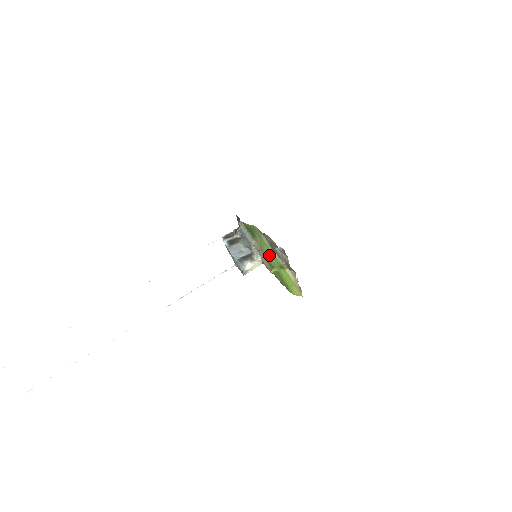
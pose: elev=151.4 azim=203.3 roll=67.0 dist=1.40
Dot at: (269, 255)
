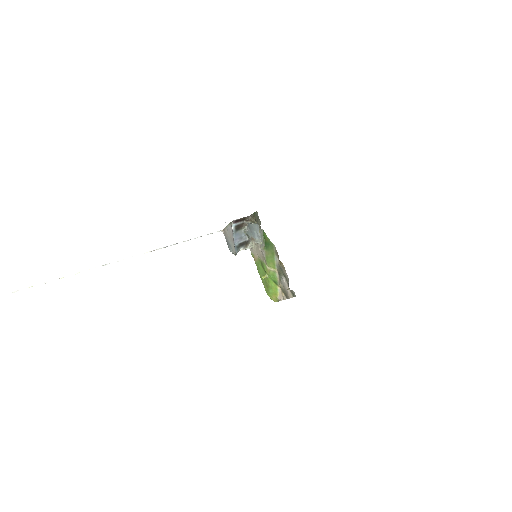
Dot at: (270, 267)
